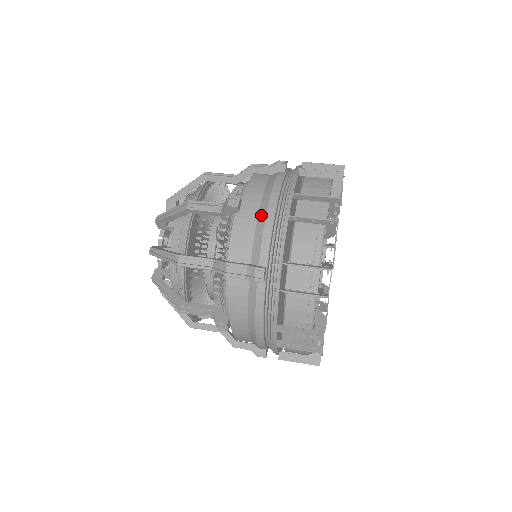
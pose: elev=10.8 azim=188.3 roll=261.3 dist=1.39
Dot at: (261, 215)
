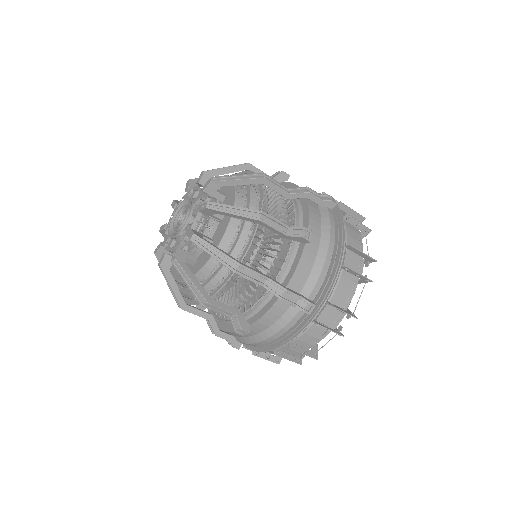
Dot at: (321, 253)
